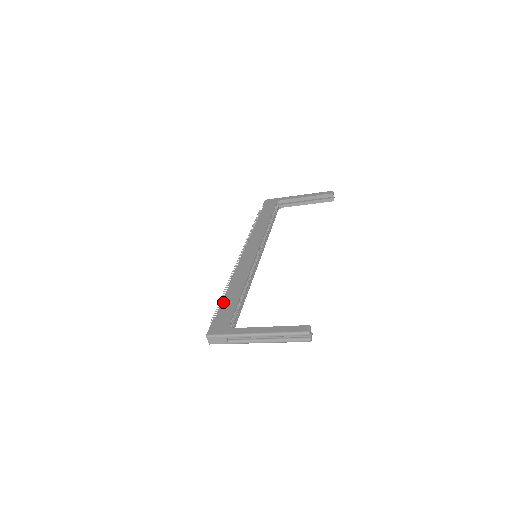
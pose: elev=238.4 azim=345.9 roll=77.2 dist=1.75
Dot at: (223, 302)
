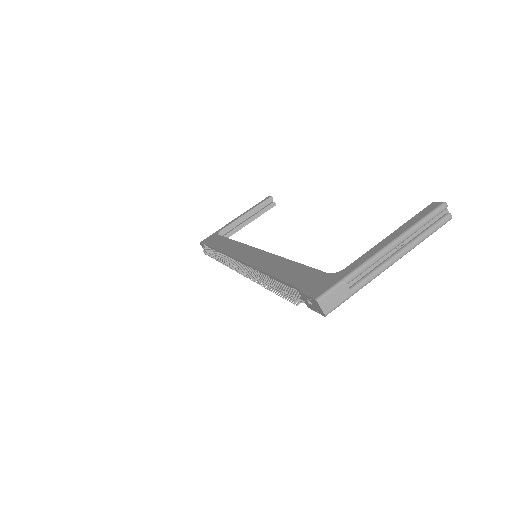
Dot at: (284, 279)
